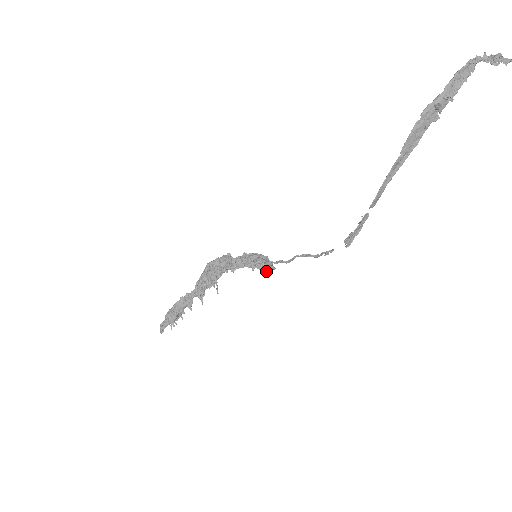
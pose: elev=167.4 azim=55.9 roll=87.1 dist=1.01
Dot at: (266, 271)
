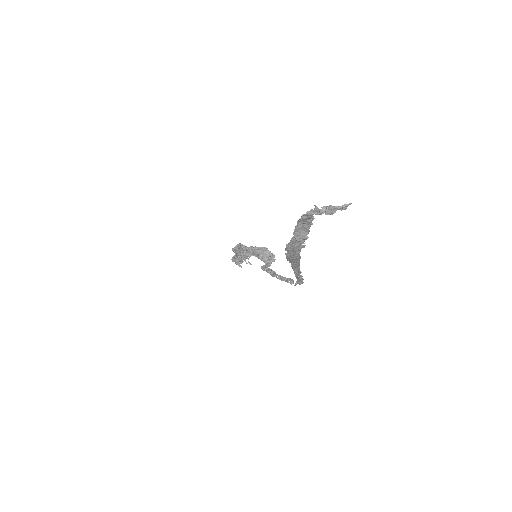
Dot at: (268, 265)
